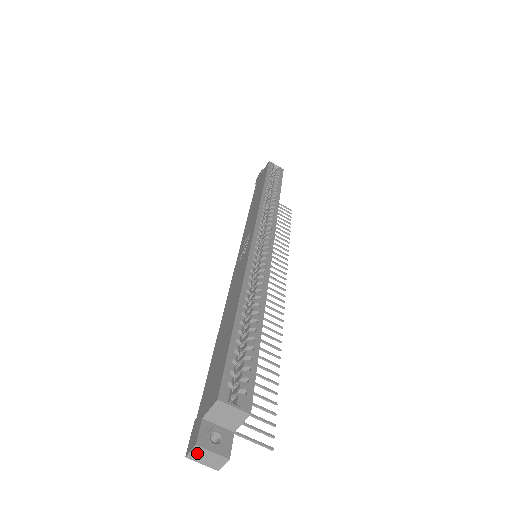
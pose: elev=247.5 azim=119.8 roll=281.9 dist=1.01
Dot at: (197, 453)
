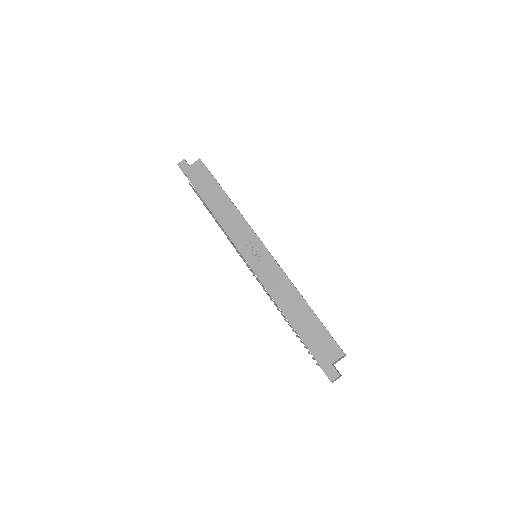
Dot at: occluded
